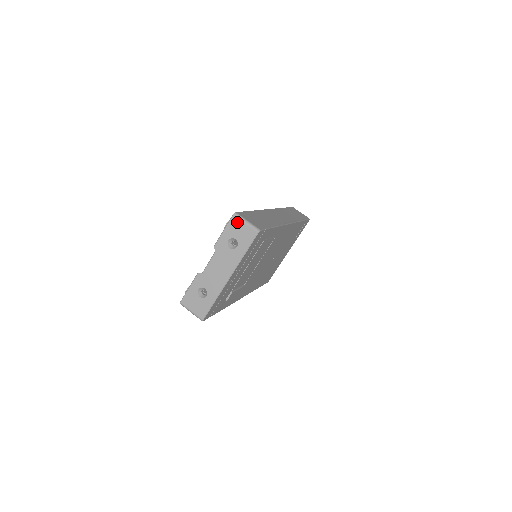
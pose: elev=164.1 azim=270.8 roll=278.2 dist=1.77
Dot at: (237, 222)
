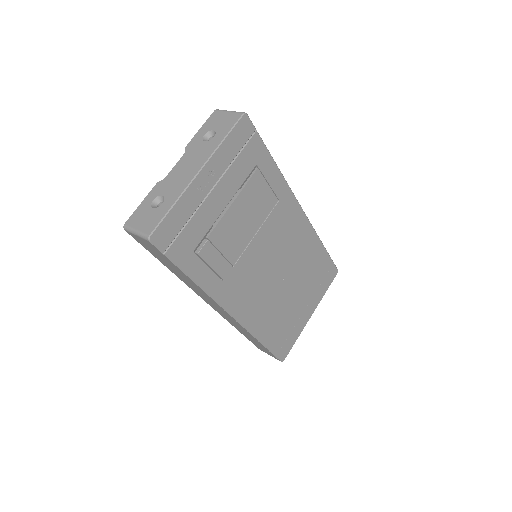
Dot at: (218, 114)
